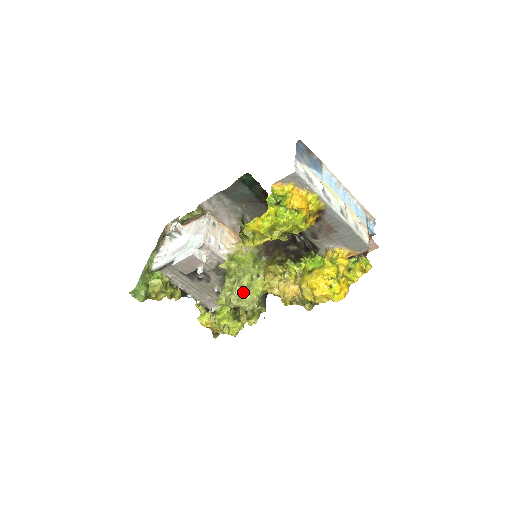
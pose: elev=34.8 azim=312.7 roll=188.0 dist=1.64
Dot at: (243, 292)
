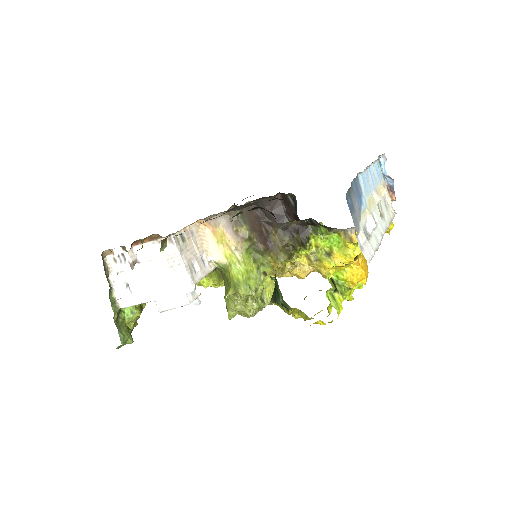
Dot at: (261, 305)
